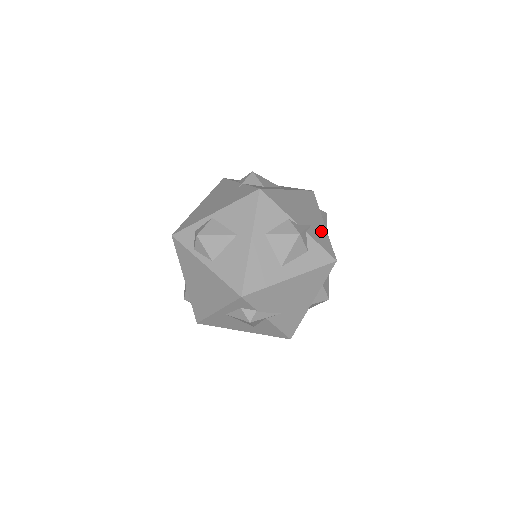
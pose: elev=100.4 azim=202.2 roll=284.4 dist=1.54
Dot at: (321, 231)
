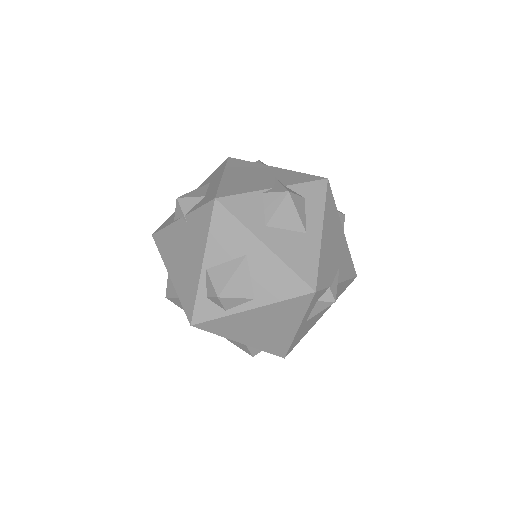
Dot at: (285, 174)
